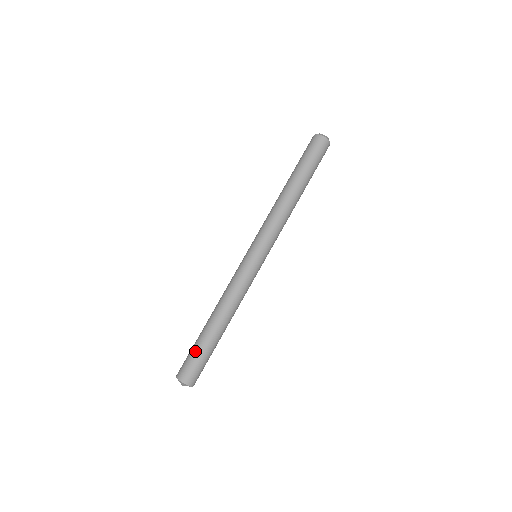
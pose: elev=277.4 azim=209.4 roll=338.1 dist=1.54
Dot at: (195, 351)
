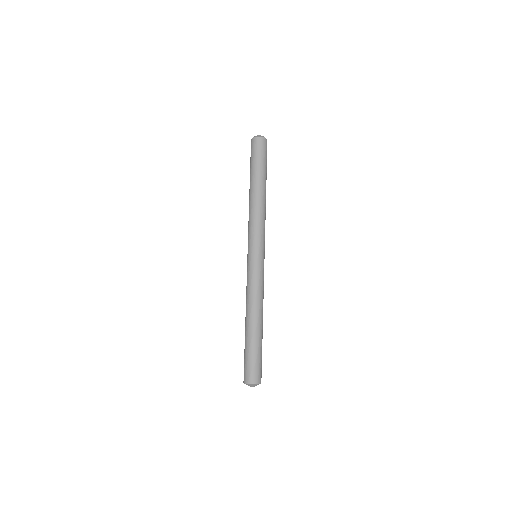
Dot at: (244, 354)
